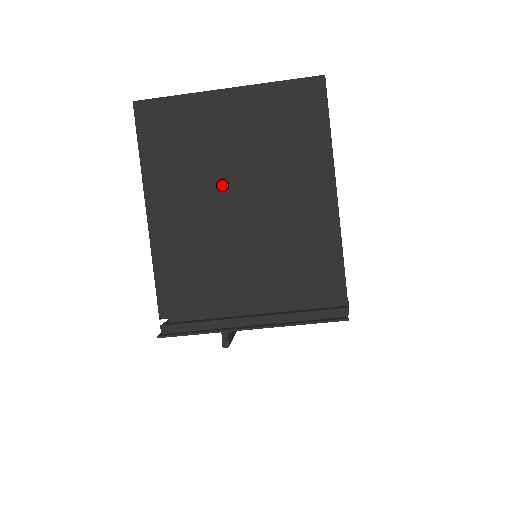
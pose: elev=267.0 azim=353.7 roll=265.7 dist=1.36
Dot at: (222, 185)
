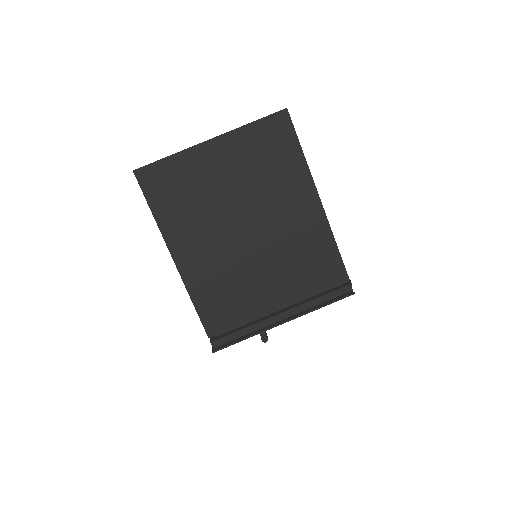
Dot at: (228, 219)
